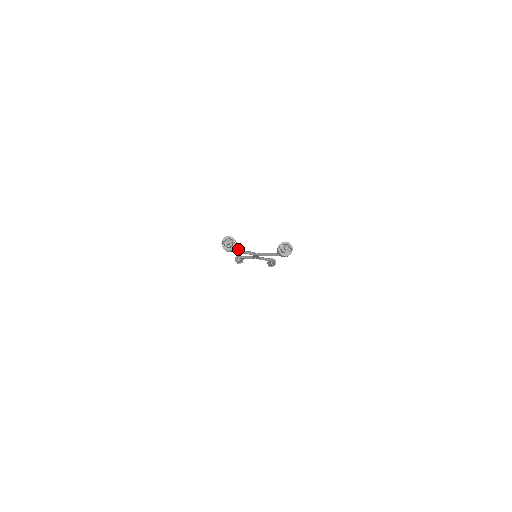
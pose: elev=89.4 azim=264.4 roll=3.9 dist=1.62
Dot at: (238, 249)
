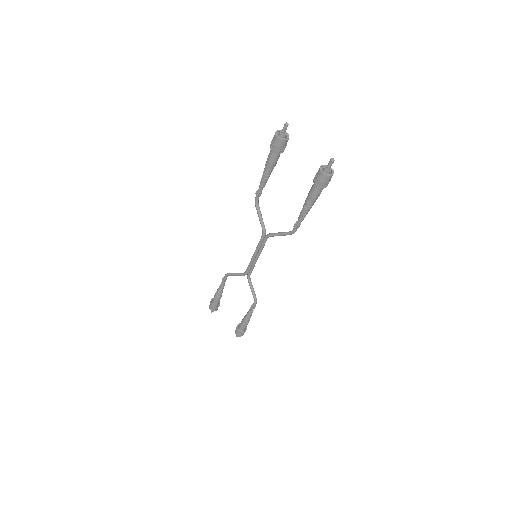
Dot at: (259, 207)
